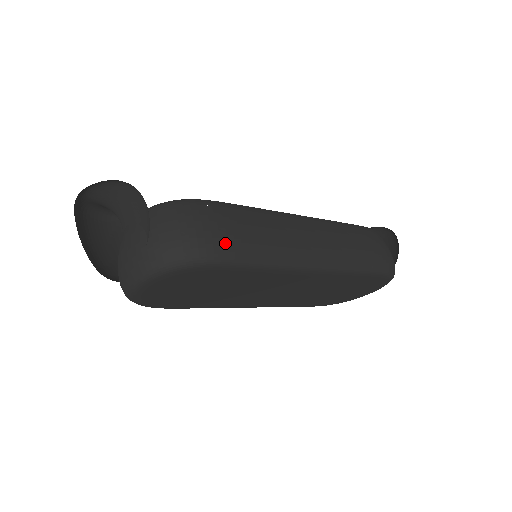
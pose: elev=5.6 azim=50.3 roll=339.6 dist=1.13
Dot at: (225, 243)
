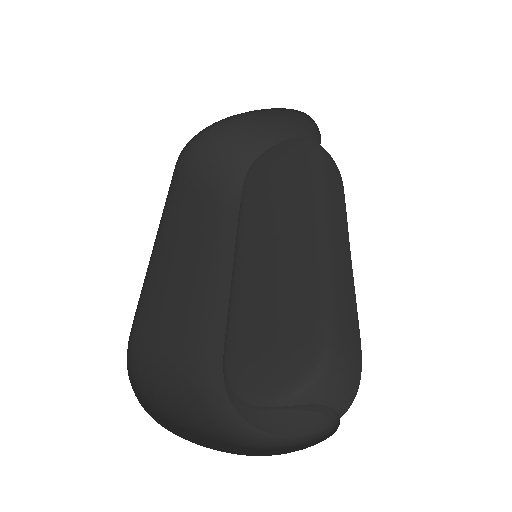
Dot at: (361, 353)
